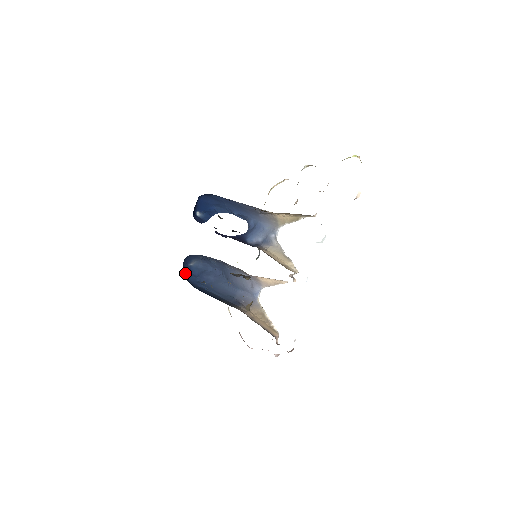
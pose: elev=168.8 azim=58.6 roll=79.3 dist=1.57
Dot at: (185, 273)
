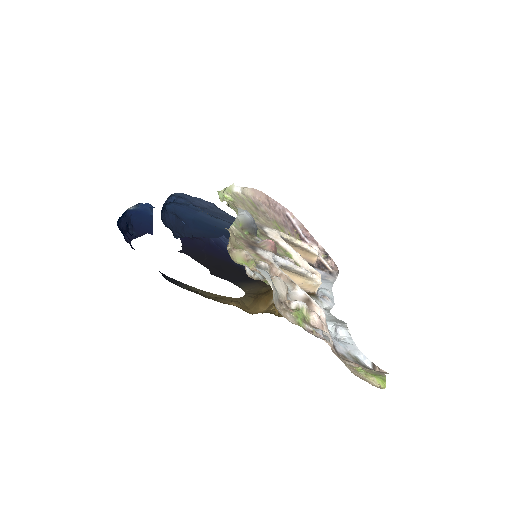
Dot at: (169, 203)
